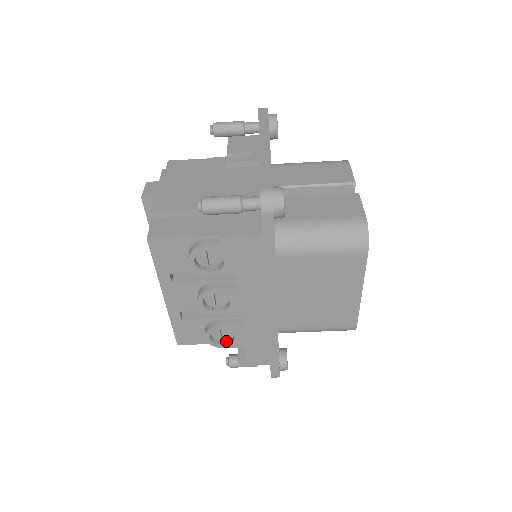
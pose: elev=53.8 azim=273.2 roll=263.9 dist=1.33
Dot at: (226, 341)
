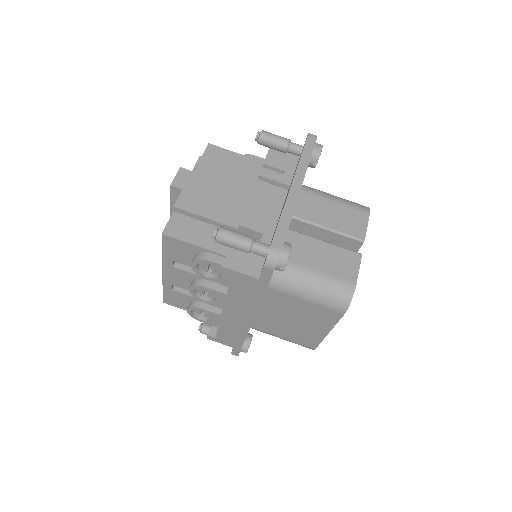
Dot at: (204, 317)
